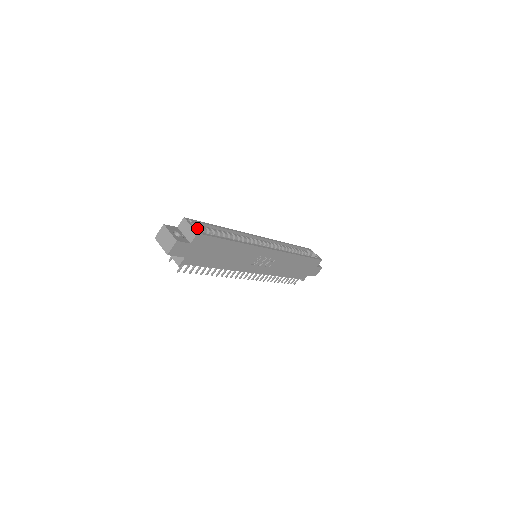
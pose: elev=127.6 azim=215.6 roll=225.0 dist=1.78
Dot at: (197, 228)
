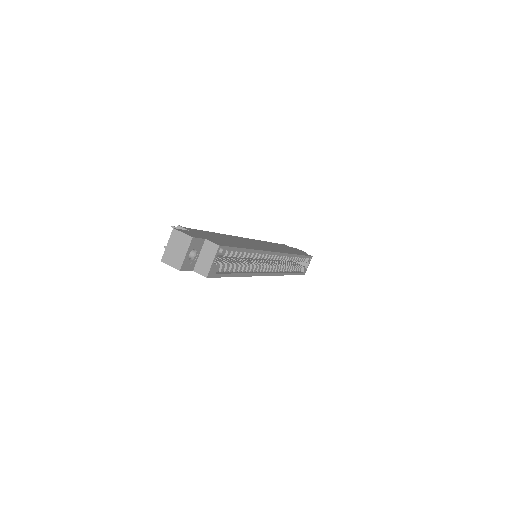
Dot at: occluded
